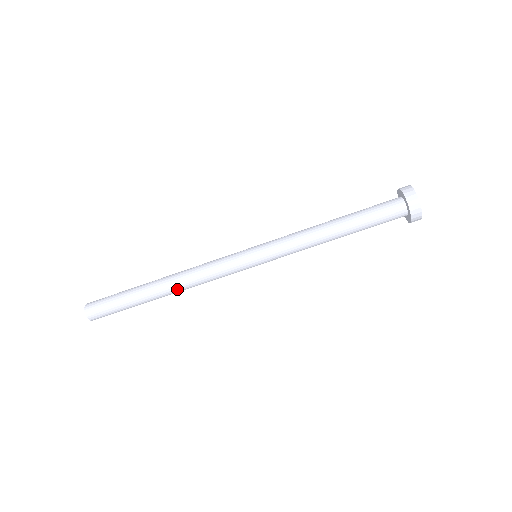
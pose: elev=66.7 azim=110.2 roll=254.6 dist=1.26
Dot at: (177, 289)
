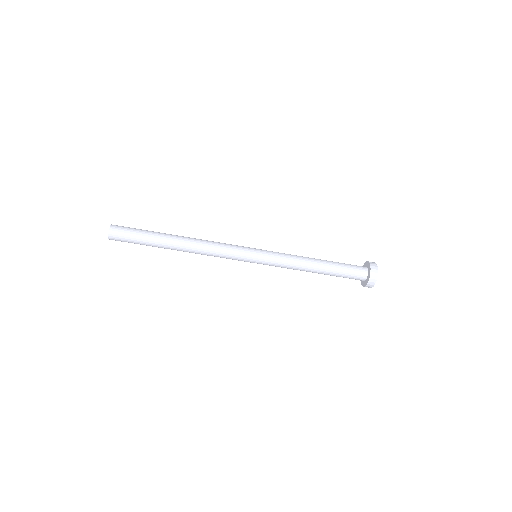
Dot at: (189, 252)
